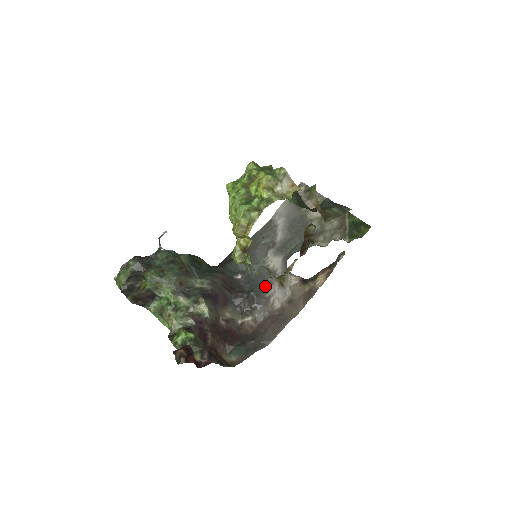
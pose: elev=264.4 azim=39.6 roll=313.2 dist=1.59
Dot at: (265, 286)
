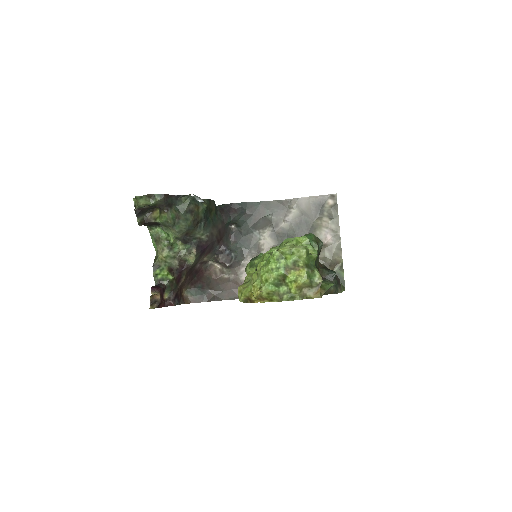
Dot at: (246, 253)
